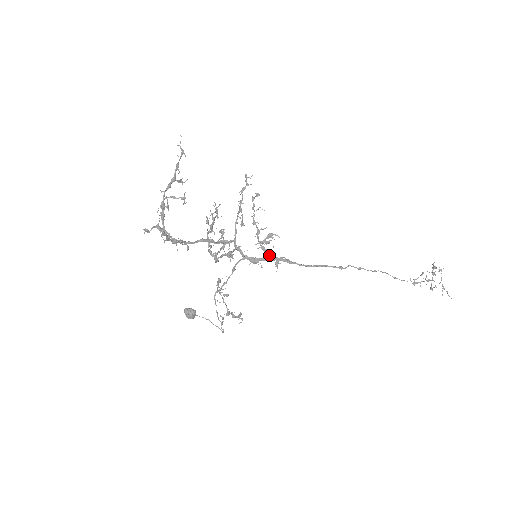
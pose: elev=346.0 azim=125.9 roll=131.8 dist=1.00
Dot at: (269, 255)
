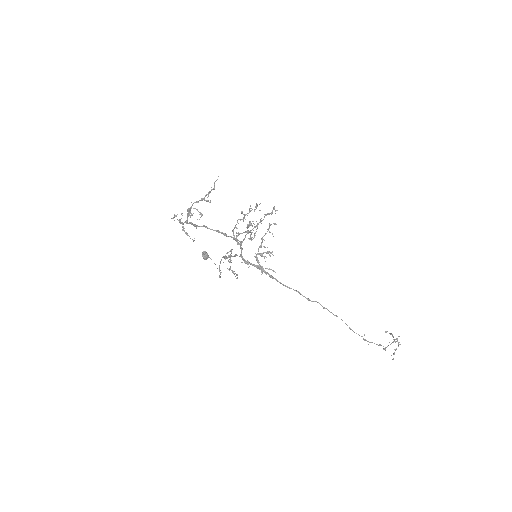
Dot at: (258, 265)
